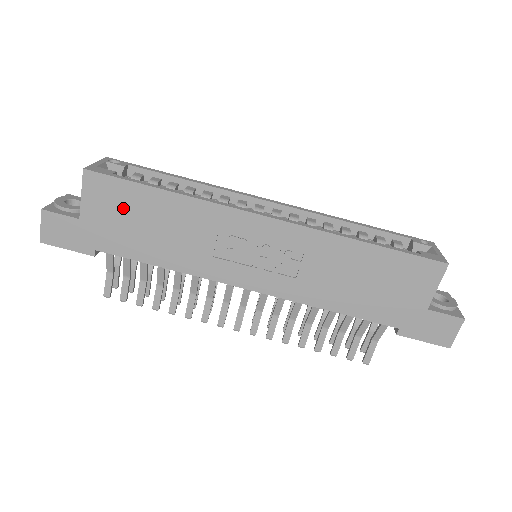
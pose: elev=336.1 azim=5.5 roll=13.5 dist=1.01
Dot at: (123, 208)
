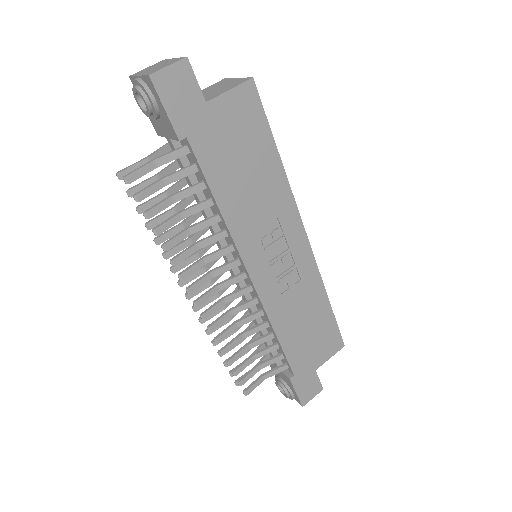
Dot at: (244, 135)
